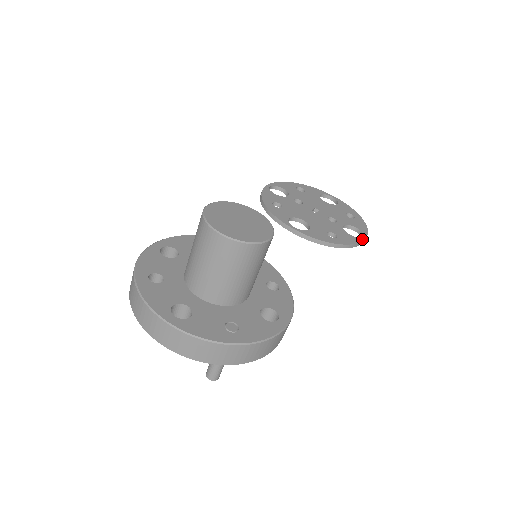
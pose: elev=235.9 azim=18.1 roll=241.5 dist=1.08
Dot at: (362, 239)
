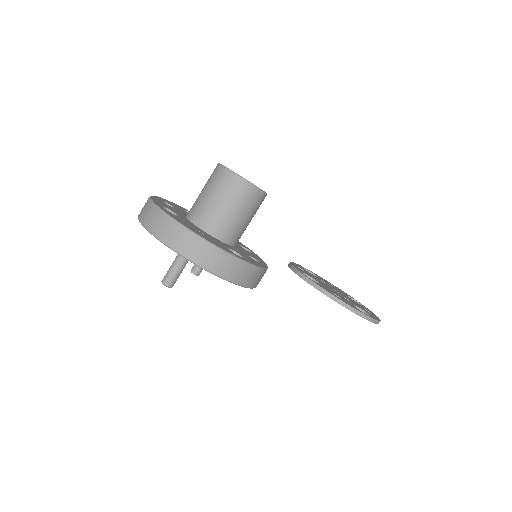
Dot at: (367, 315)
